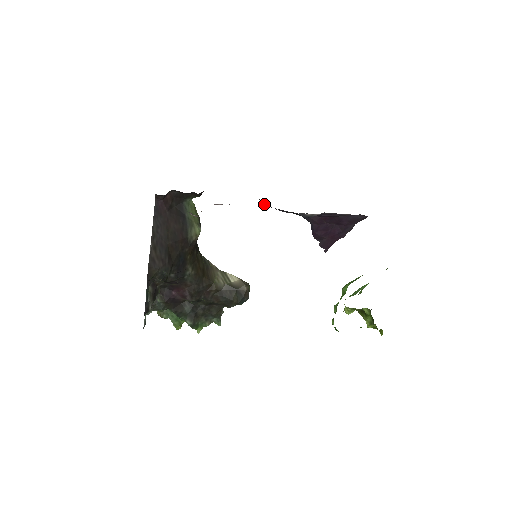
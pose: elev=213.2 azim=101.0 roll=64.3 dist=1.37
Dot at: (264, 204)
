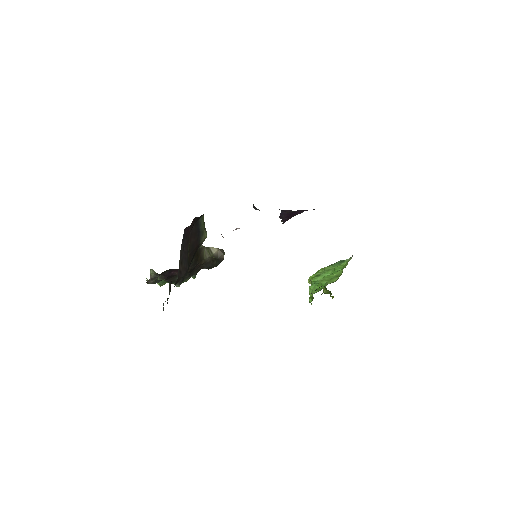
Dot at: (257, 209)
